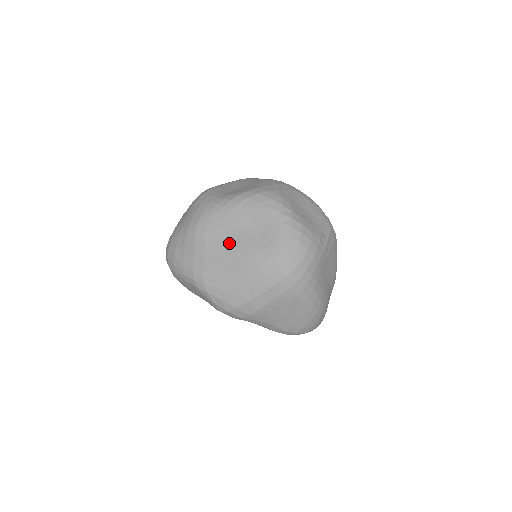
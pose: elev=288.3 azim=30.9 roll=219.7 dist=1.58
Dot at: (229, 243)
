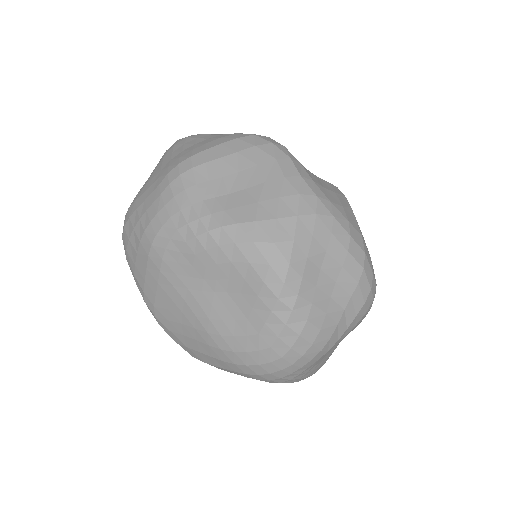
Dot at: (191, 295)
